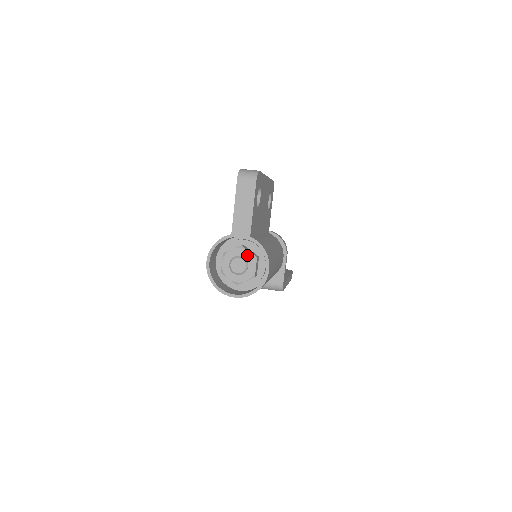
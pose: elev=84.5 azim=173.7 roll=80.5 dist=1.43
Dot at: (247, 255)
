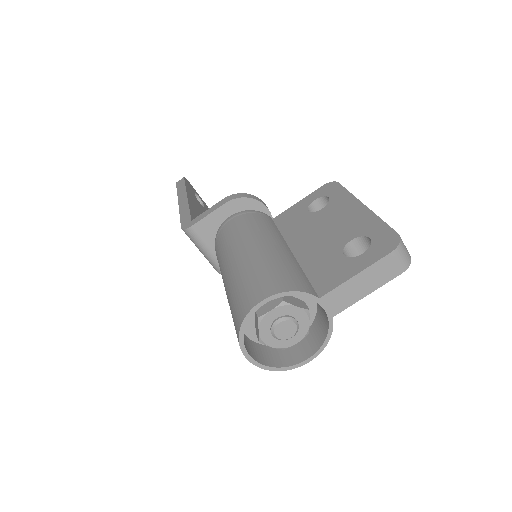
Dot at: (304, 325)
